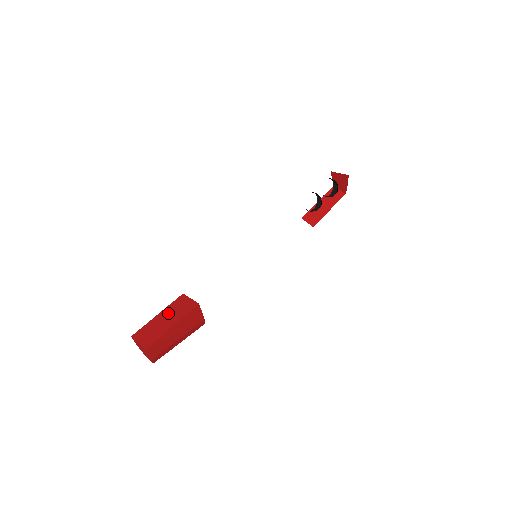
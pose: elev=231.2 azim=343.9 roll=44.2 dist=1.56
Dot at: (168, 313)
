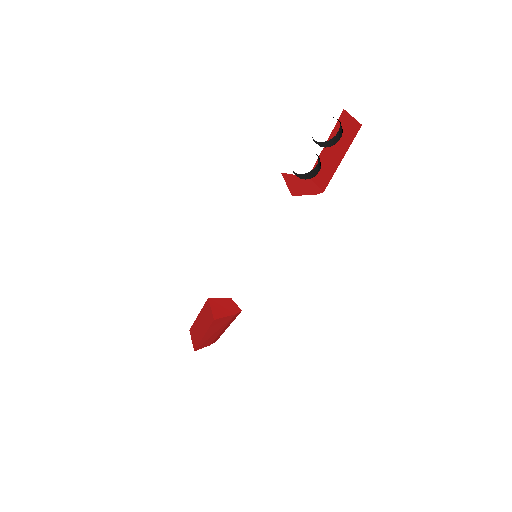
Dot at: (202, 318)
